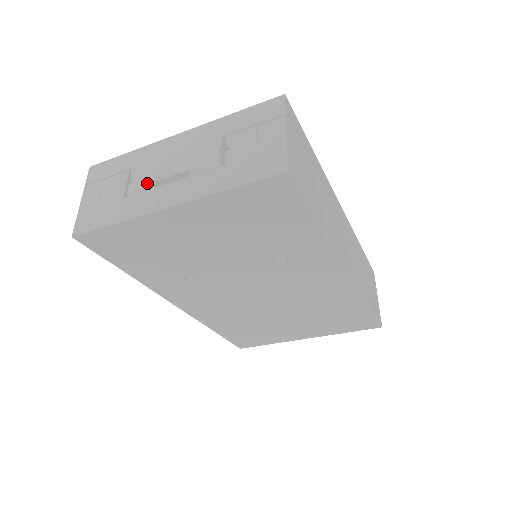
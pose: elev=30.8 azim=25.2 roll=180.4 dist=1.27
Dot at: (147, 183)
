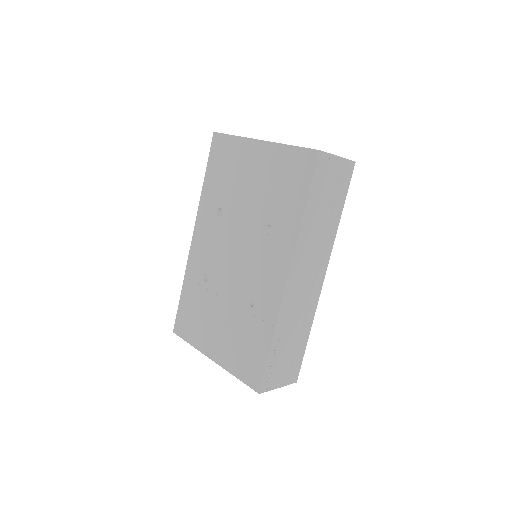
Dot at: occluded
